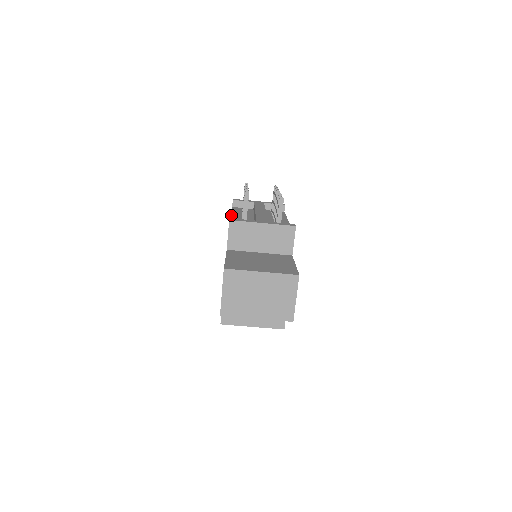
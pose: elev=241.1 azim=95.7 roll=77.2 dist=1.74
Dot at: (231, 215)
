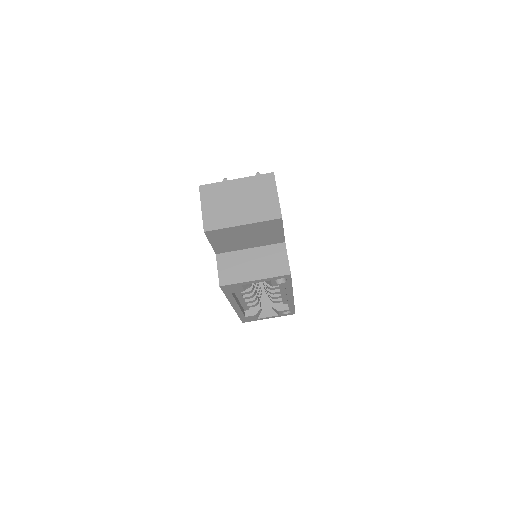
Dot at: occluded
